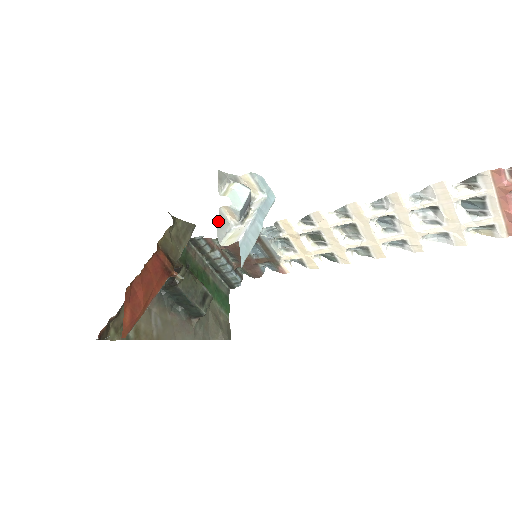
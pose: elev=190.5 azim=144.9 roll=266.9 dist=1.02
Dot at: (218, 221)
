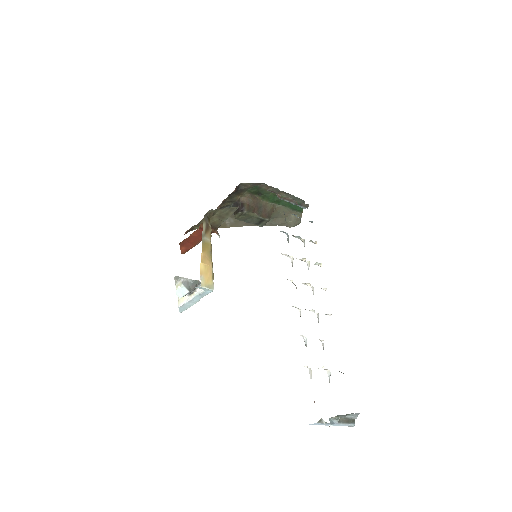
Dot at: occluded
